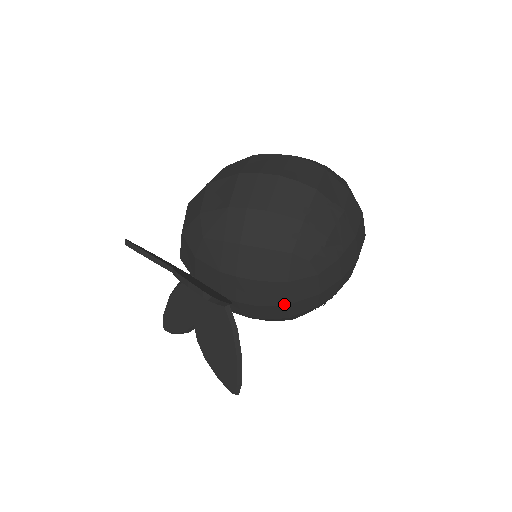
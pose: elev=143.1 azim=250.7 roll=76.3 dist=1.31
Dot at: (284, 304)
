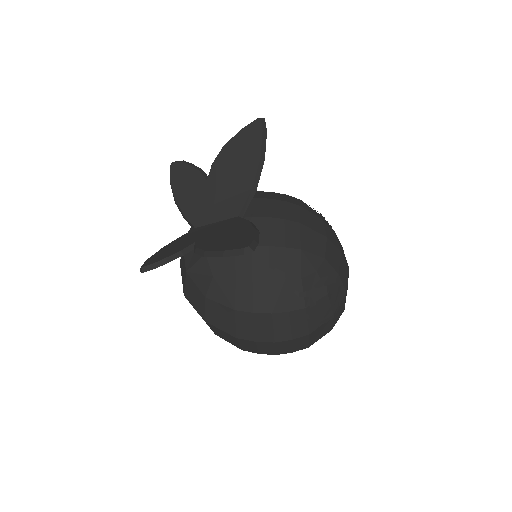
Dot at: (298, 222)
